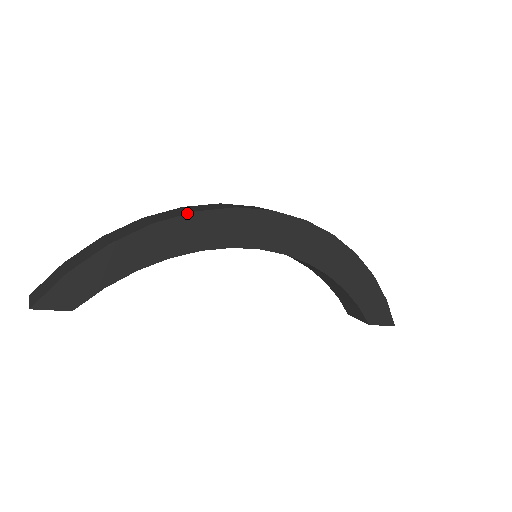
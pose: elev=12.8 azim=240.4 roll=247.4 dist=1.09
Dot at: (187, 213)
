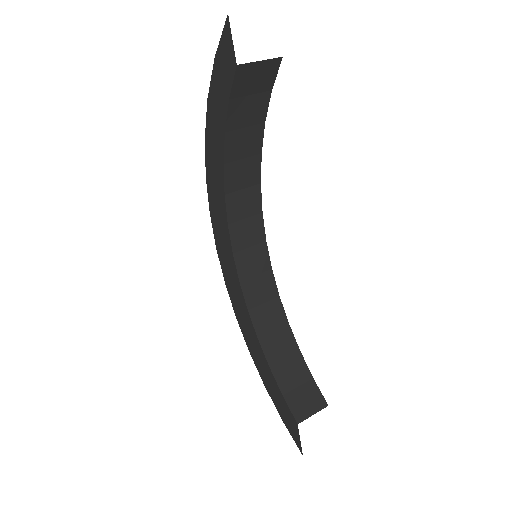
Dot at: occluded
